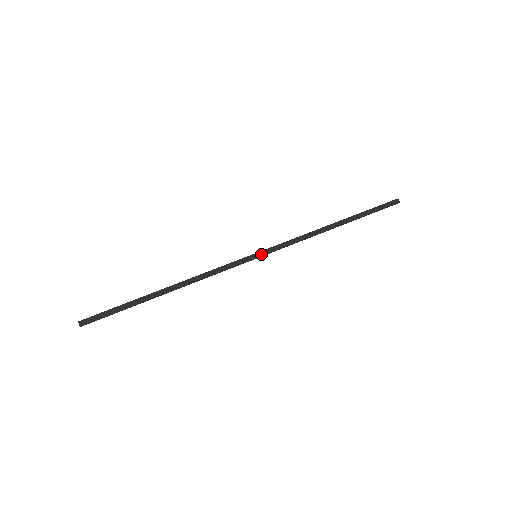
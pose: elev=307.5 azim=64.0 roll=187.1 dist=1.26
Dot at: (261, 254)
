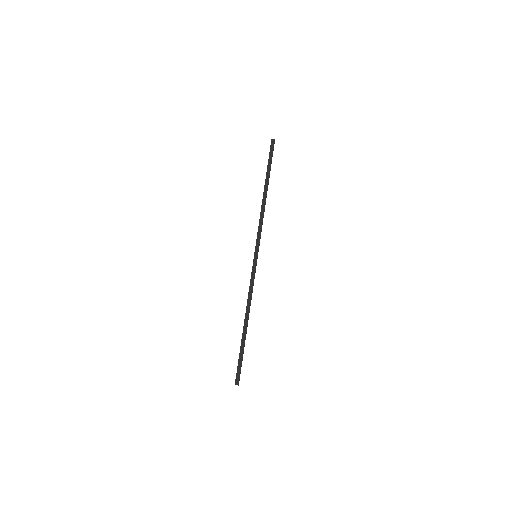
Dot at: (257, 252)
